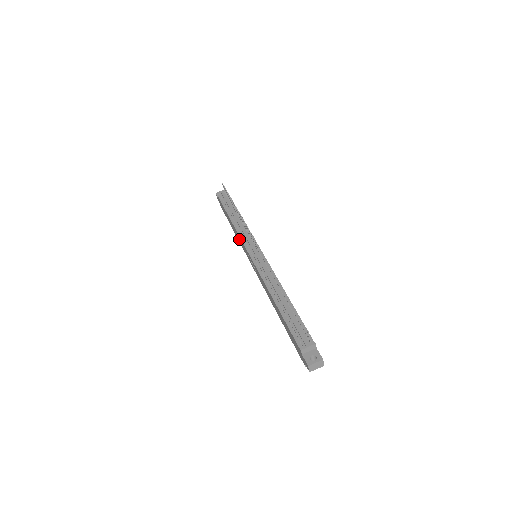
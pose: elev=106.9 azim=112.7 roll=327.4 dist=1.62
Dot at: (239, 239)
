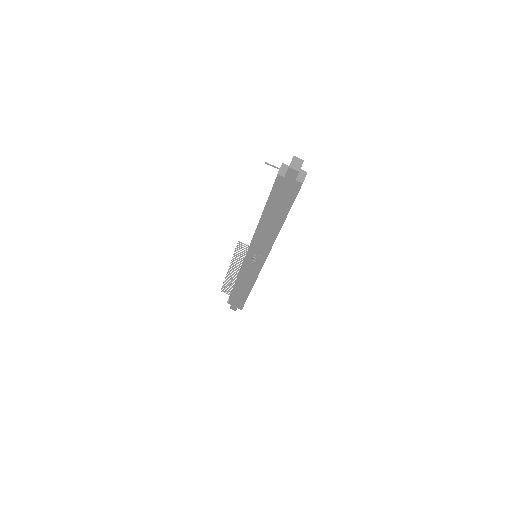
Dot at: (248, 278)
